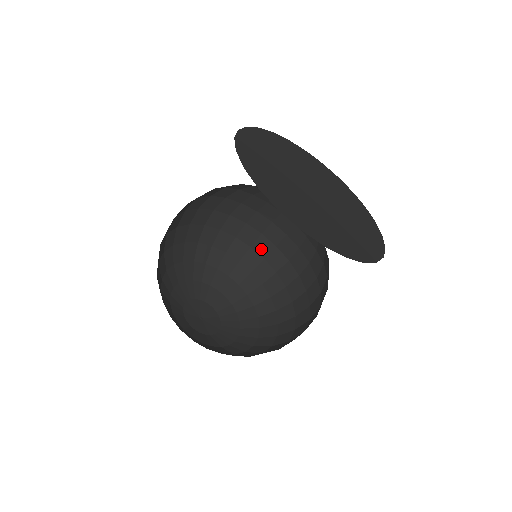
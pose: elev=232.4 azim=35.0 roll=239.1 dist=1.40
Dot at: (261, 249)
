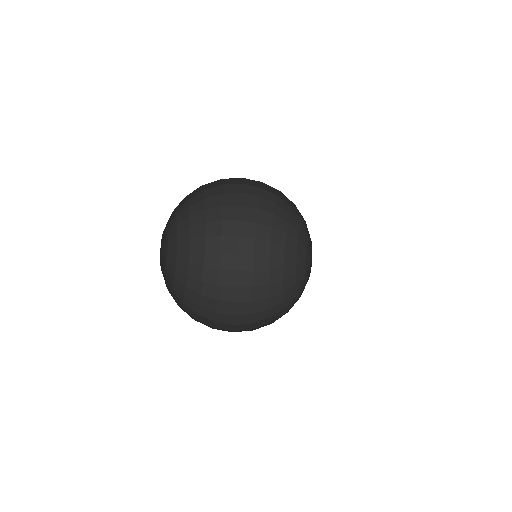
Dot at: (228, 213)
